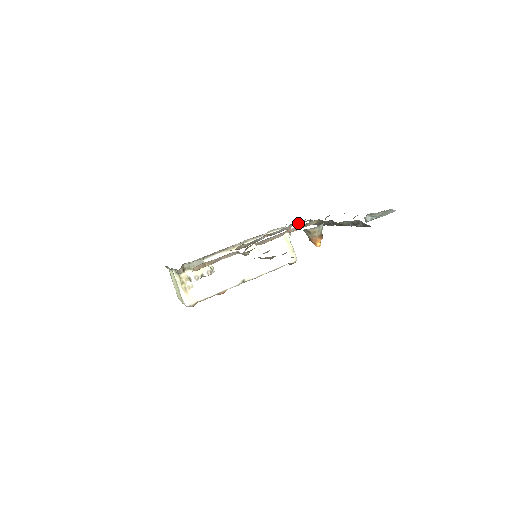
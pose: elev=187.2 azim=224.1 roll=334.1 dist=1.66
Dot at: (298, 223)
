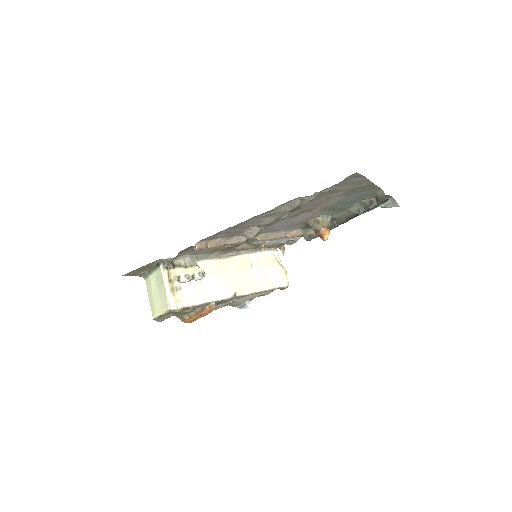
Dot at: (292, 242)
